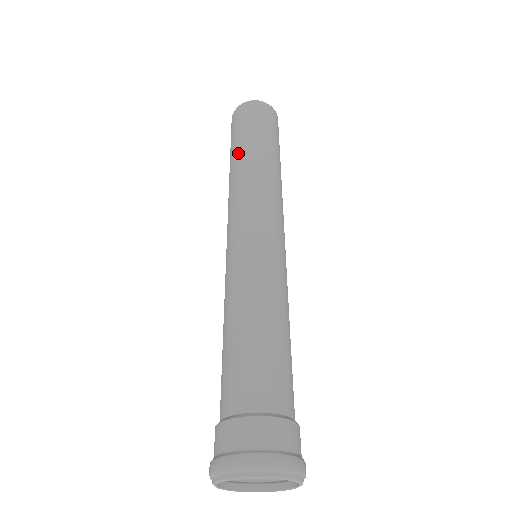
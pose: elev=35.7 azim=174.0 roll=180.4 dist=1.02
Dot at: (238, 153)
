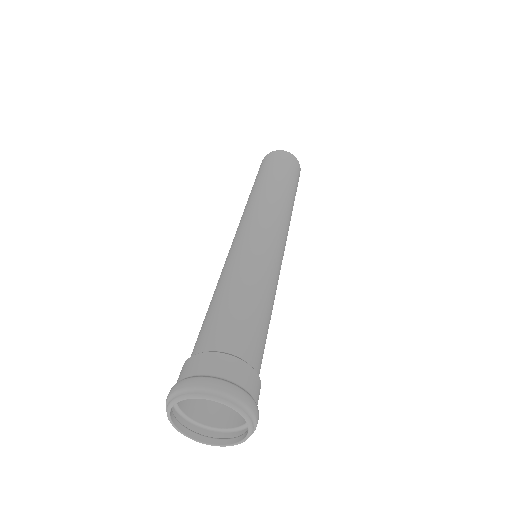
Dot at: (275, 178)
